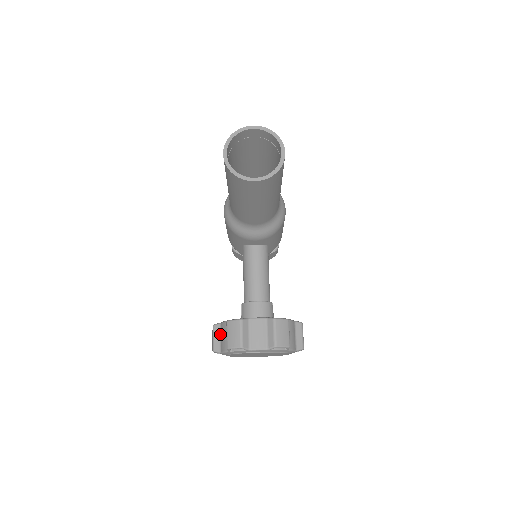
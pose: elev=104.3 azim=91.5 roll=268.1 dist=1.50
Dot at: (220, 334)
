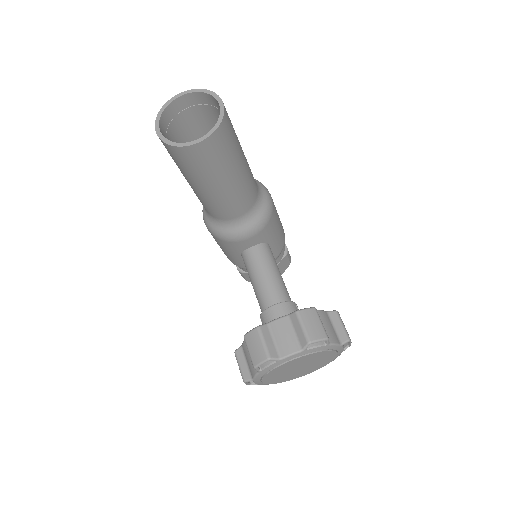
Dot at: (245, 358)
